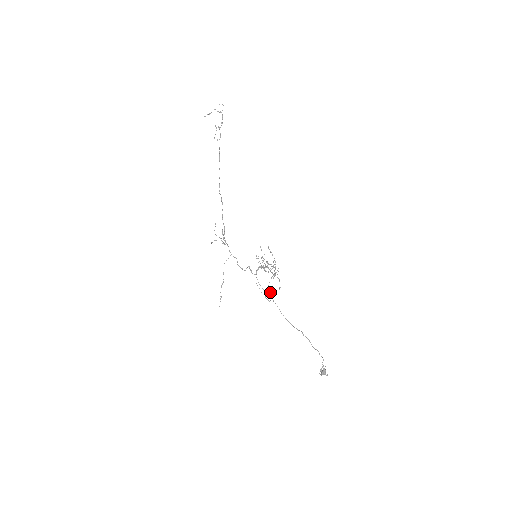
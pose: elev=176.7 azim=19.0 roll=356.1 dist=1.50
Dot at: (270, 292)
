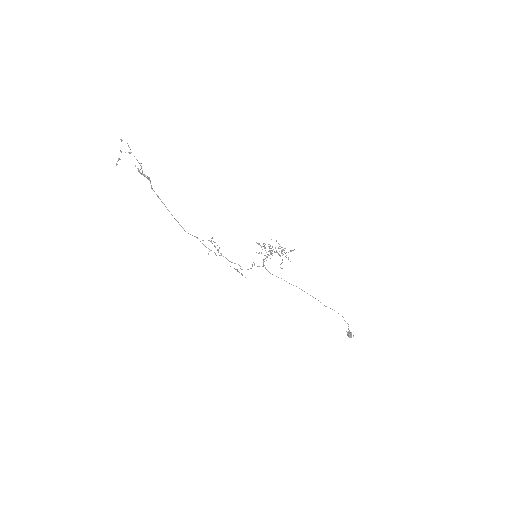
Dot at: occluded
